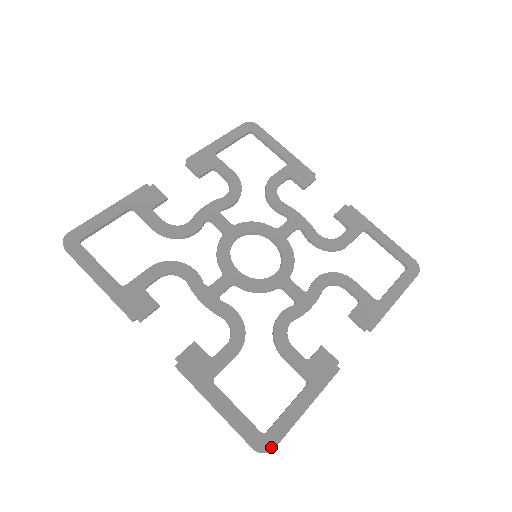
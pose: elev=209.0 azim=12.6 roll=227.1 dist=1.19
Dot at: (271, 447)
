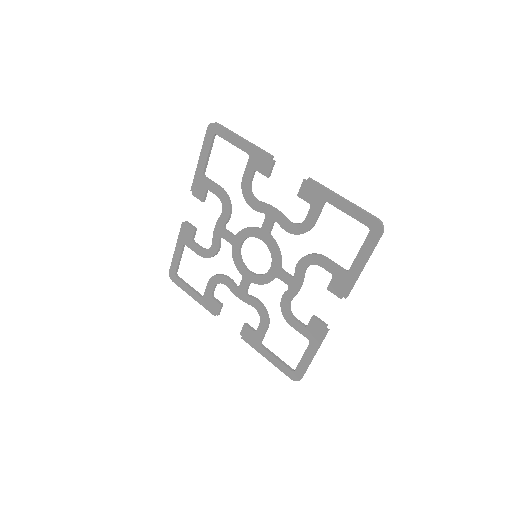
Dot at: (299, 379)
